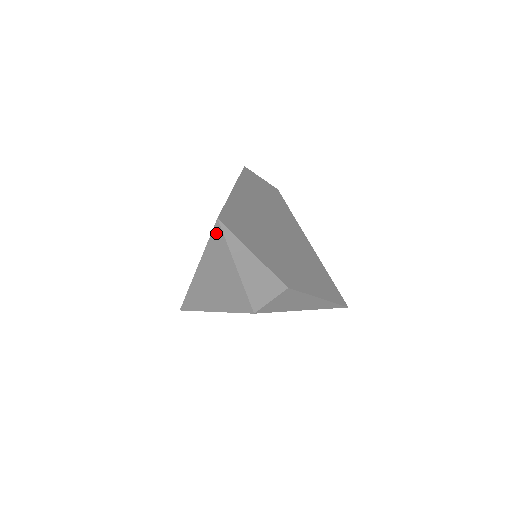
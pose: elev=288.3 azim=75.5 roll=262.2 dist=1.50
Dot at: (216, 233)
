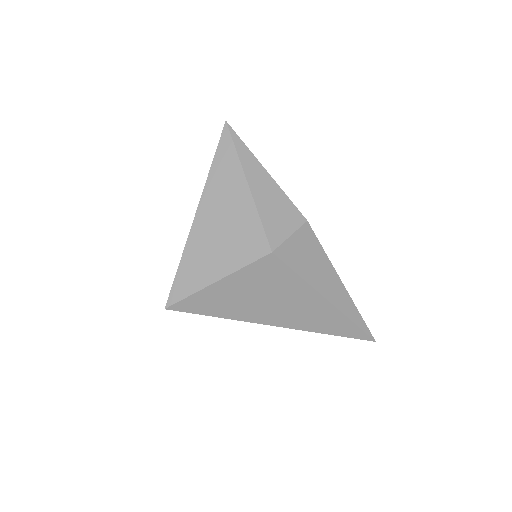
Dot at: (224, 141)
